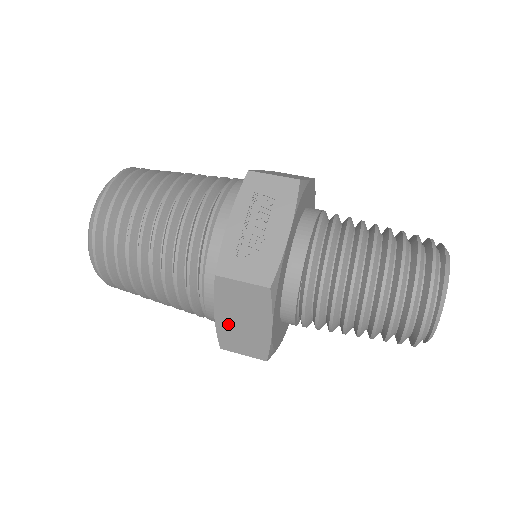
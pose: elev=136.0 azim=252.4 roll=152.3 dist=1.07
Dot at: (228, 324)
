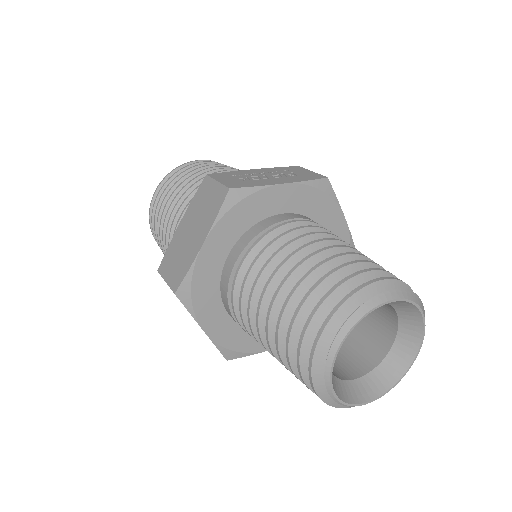
Dot at: (181, 236)
